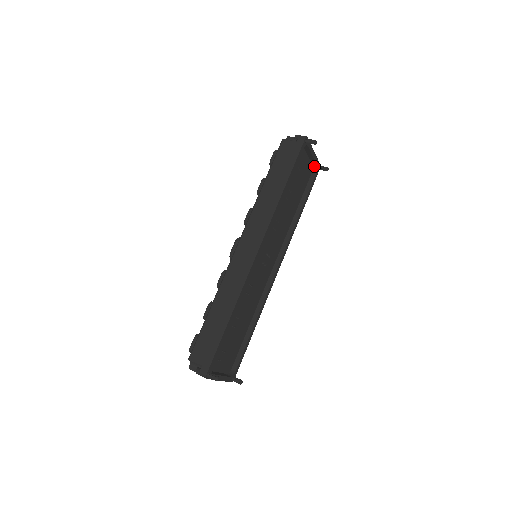
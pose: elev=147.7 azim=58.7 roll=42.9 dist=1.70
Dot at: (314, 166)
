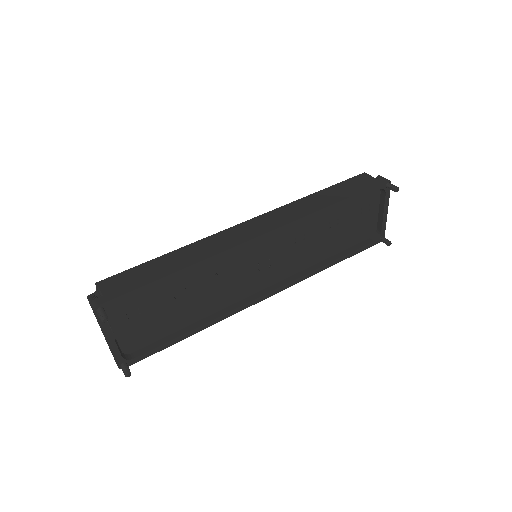
Dot at: (377, 232)
